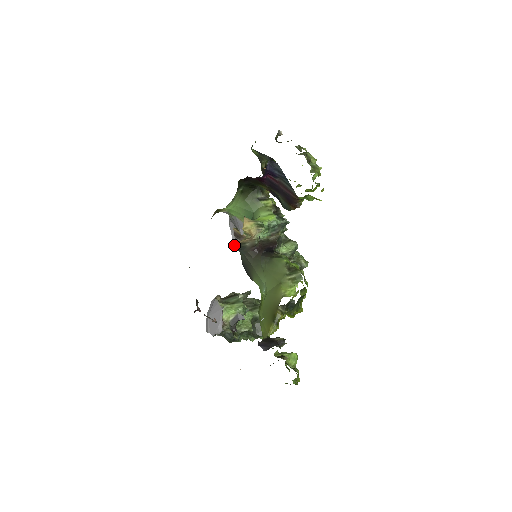
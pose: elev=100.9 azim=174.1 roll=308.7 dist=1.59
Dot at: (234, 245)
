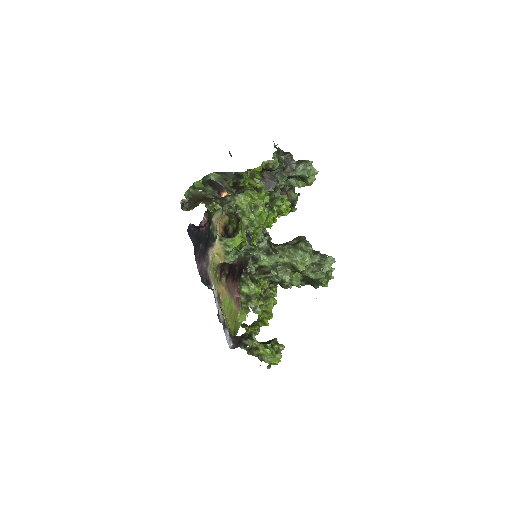
Dot at: occluded
